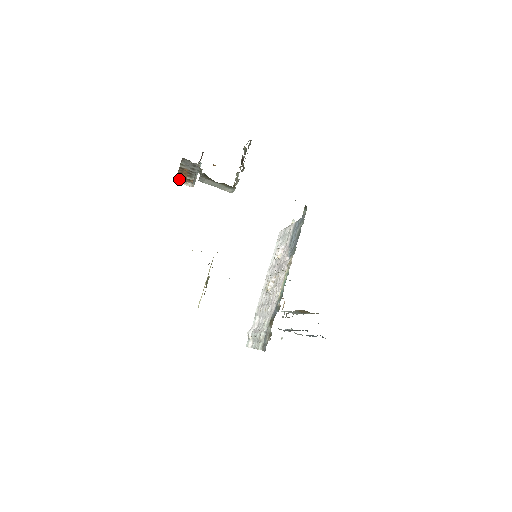
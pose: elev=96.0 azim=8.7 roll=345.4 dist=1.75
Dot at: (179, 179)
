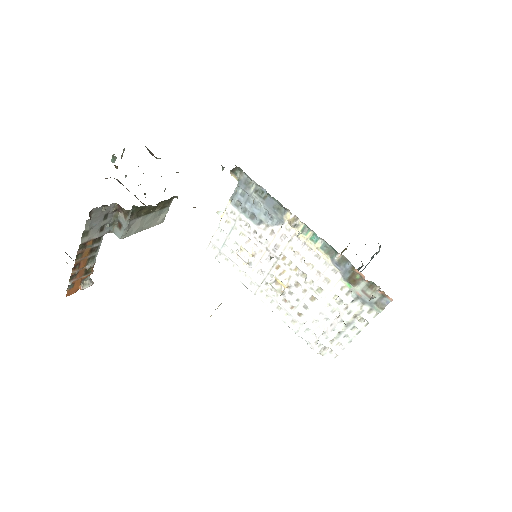
Dot at: (70, 288)
